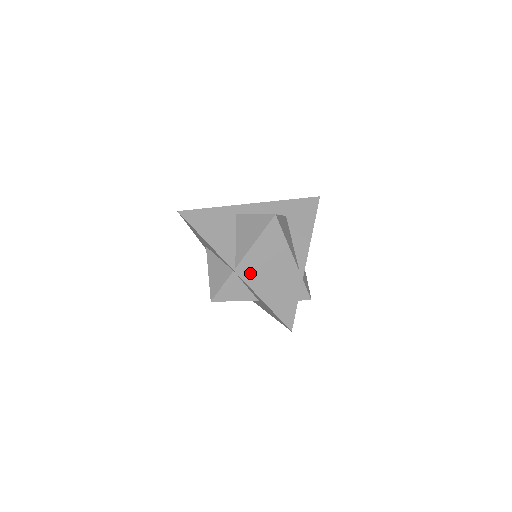
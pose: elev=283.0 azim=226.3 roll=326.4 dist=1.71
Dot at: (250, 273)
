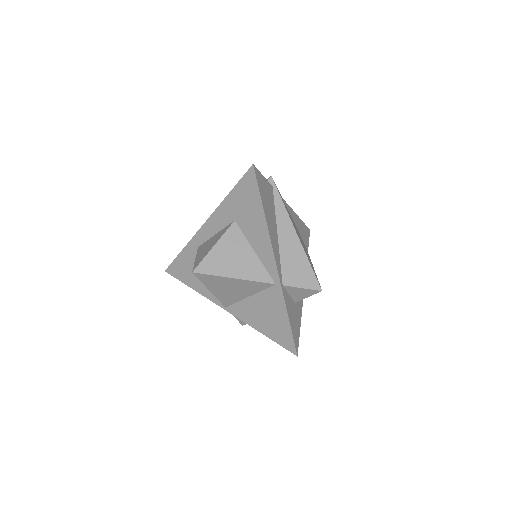
Dot at: (237, 307)
